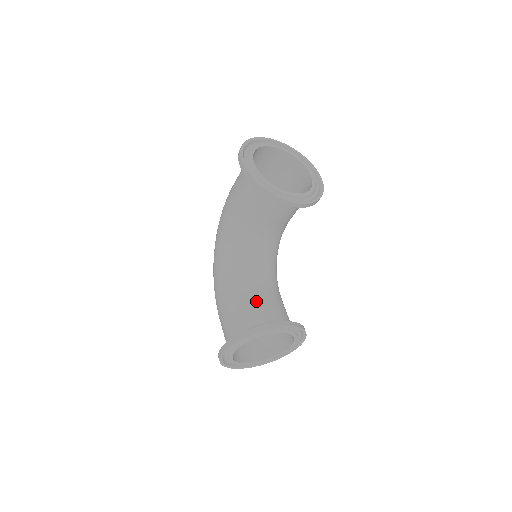
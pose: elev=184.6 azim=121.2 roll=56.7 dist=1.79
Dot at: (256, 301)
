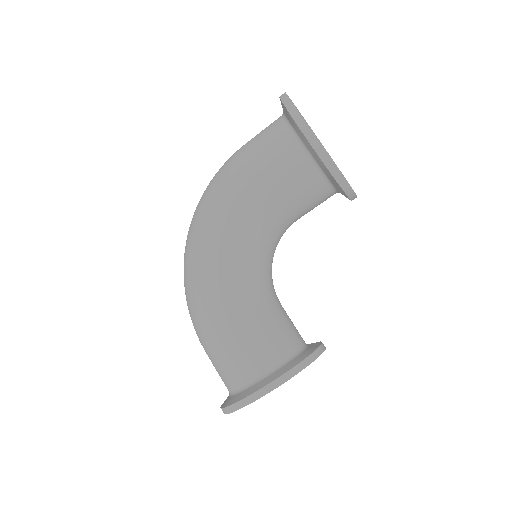
Dot at: (279, 320)
